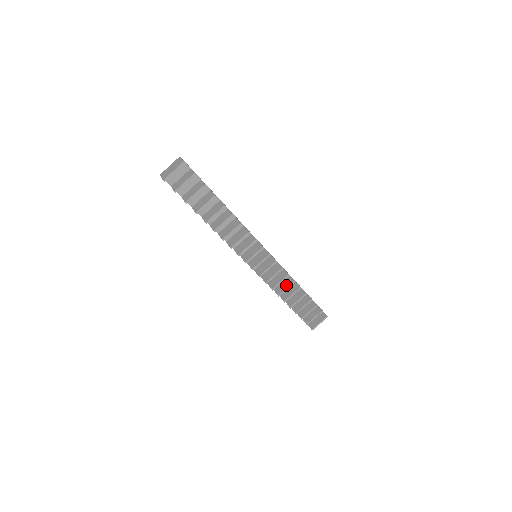
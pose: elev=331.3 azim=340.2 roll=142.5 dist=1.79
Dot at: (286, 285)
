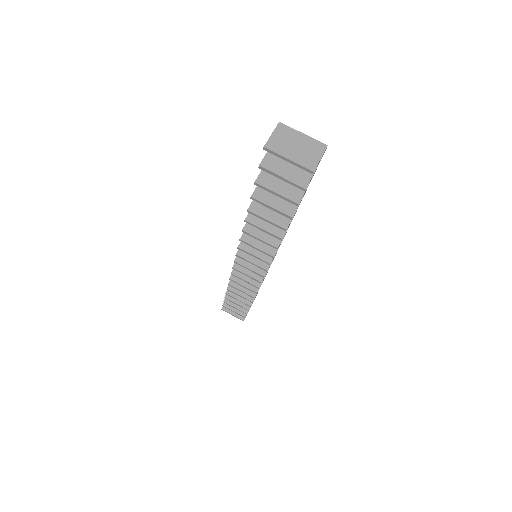
Dot at: occluded
